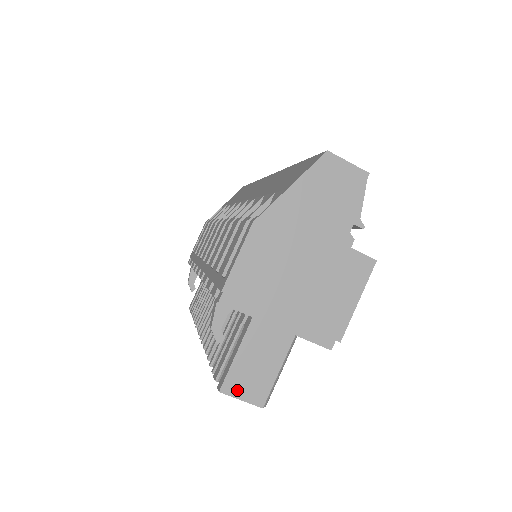
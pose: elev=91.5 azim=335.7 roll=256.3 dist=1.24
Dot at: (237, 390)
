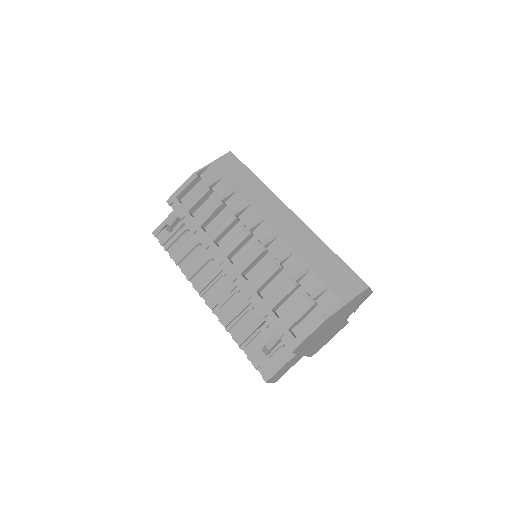
Dot at: (272, 380)
